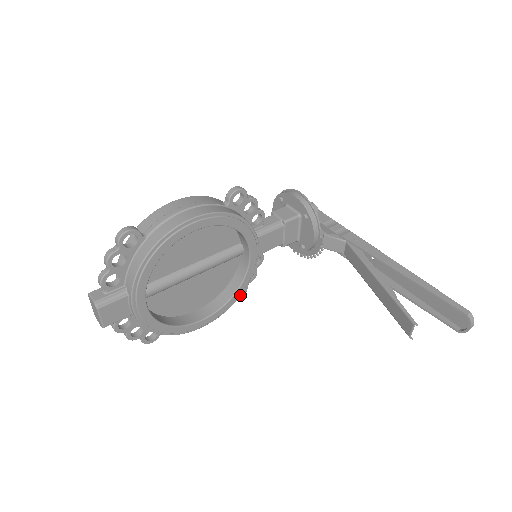
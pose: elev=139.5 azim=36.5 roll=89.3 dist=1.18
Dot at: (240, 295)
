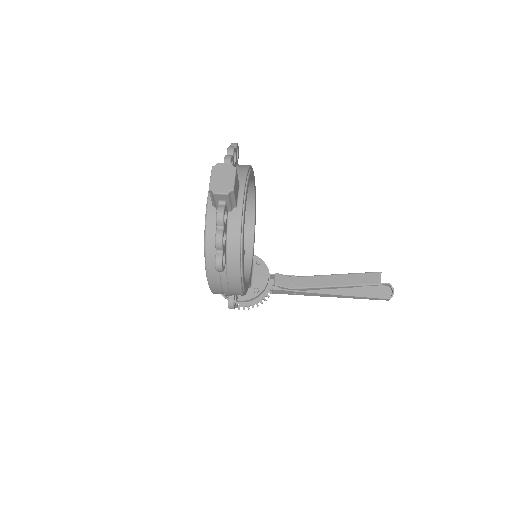
Dot at: occluded
